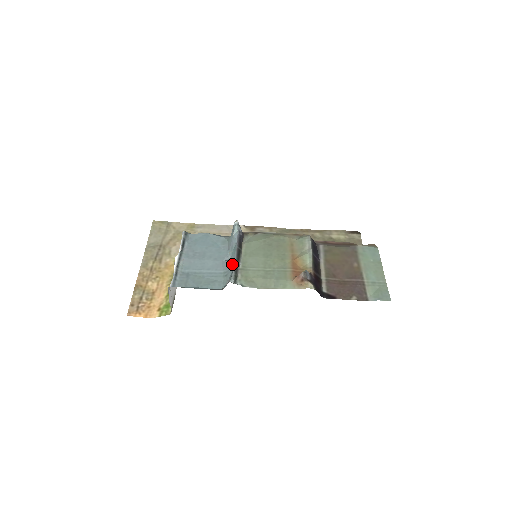
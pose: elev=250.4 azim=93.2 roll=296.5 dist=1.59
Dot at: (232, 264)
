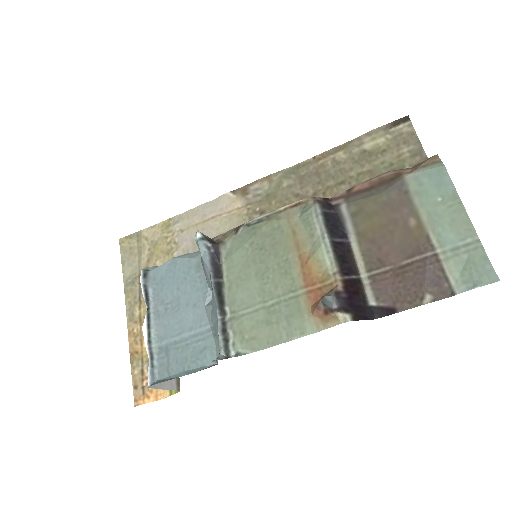
Dot at: (215, 316)
